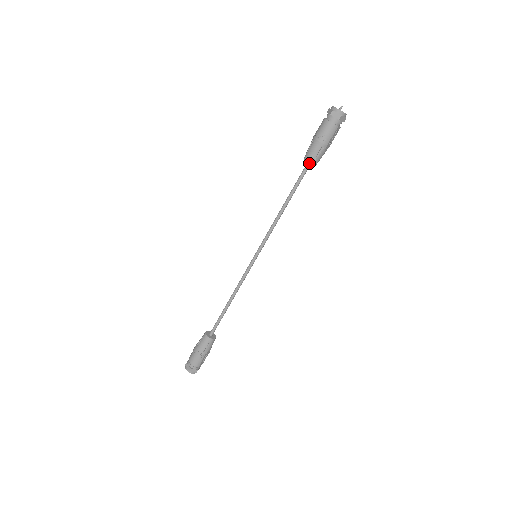
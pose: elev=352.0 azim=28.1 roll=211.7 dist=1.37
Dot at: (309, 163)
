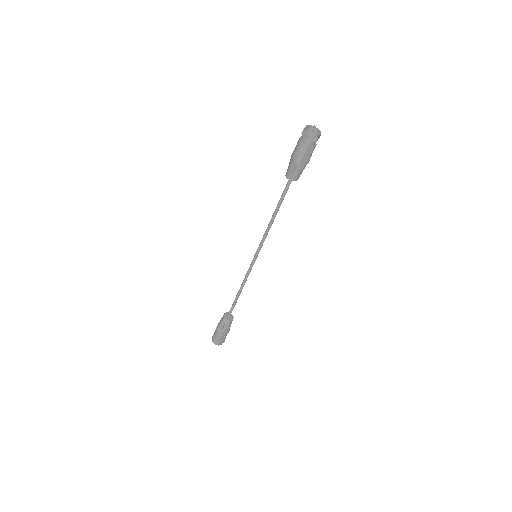
Dot at: (287, 178)
